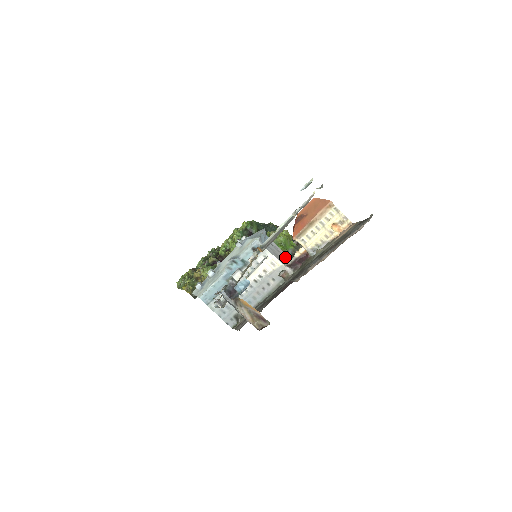
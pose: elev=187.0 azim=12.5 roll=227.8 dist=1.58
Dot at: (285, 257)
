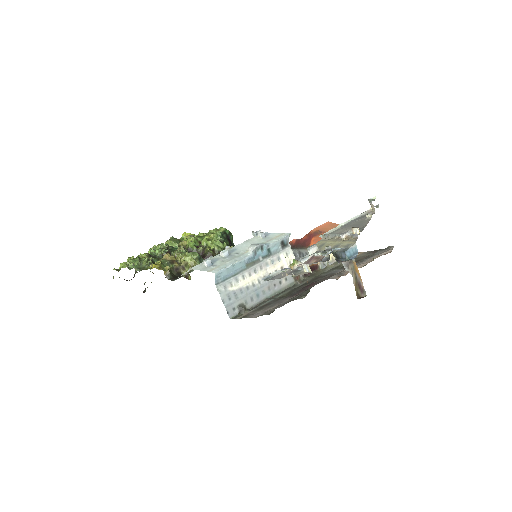
Dot at: occluded
